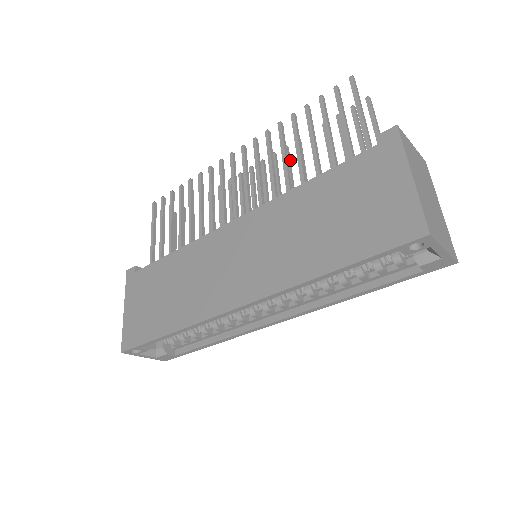
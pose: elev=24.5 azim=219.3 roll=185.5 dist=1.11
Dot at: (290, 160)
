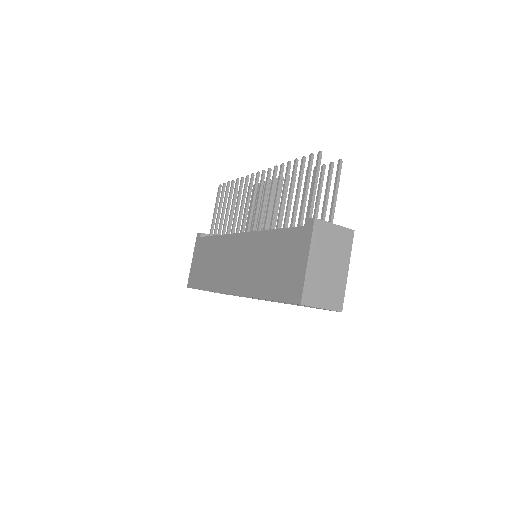
Dot at: (294, 186)
